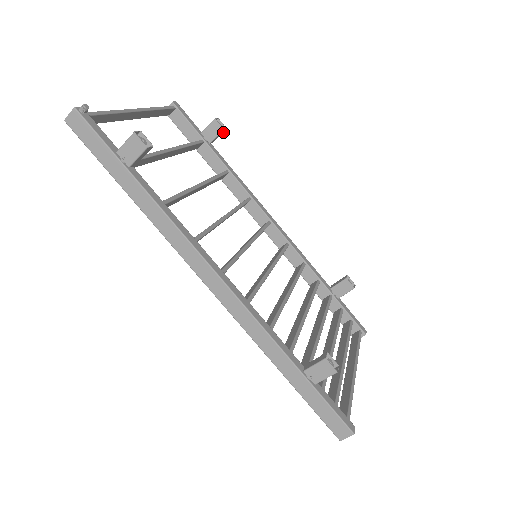
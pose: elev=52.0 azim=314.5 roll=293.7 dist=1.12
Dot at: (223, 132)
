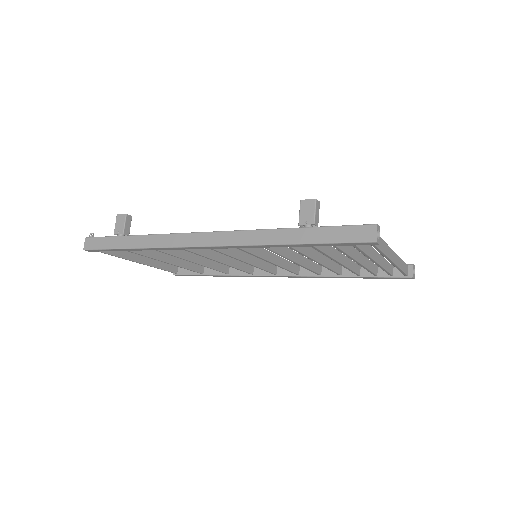
Dot at: occluded
